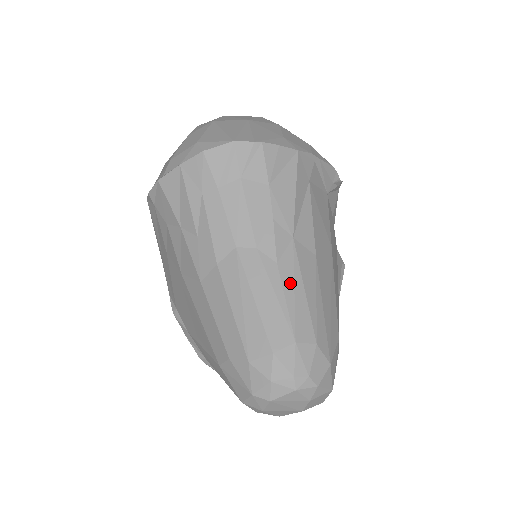
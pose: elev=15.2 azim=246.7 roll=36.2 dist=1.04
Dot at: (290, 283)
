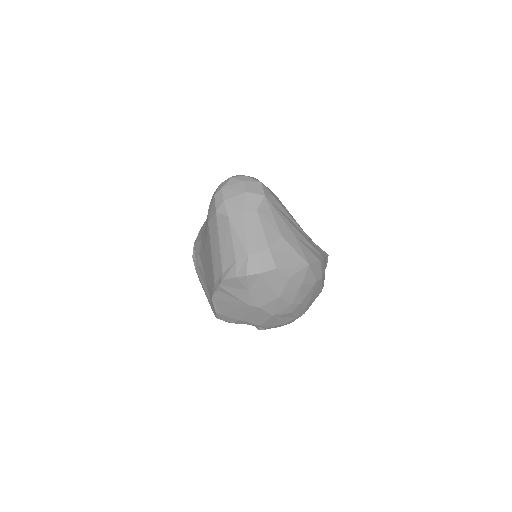
Dot at: occluded
